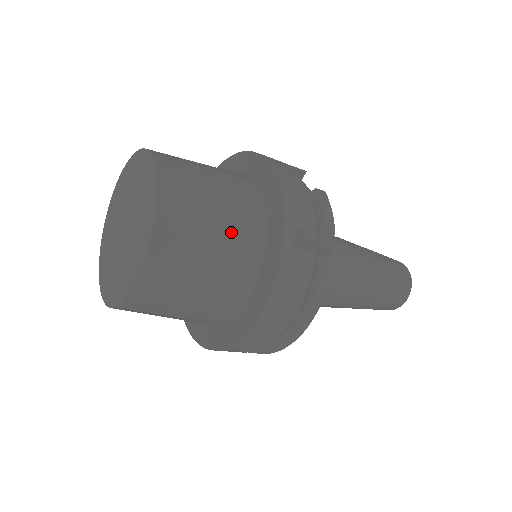
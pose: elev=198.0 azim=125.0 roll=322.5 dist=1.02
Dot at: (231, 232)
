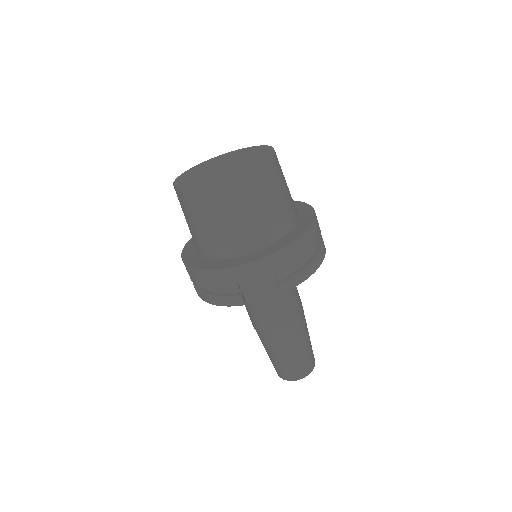
Dot at: occluded
